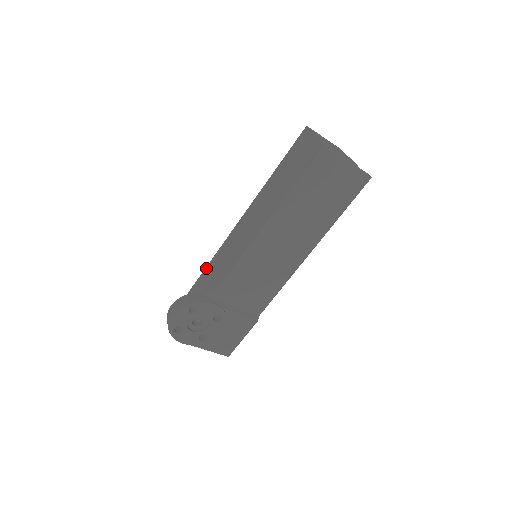
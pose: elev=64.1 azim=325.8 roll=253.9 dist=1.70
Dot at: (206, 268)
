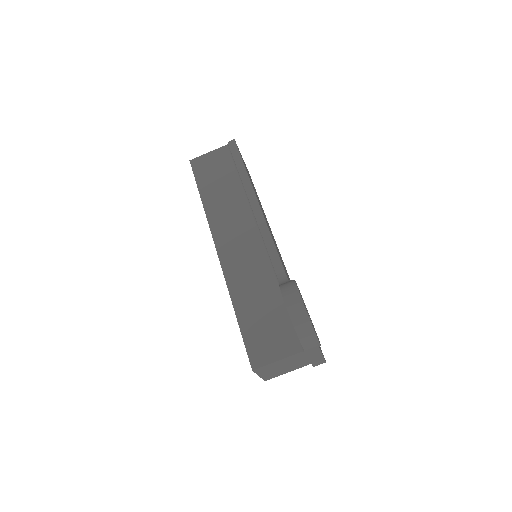
Dot at: (235, 305)
